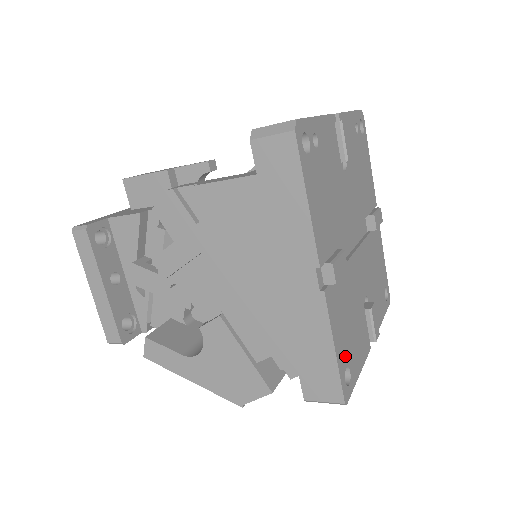
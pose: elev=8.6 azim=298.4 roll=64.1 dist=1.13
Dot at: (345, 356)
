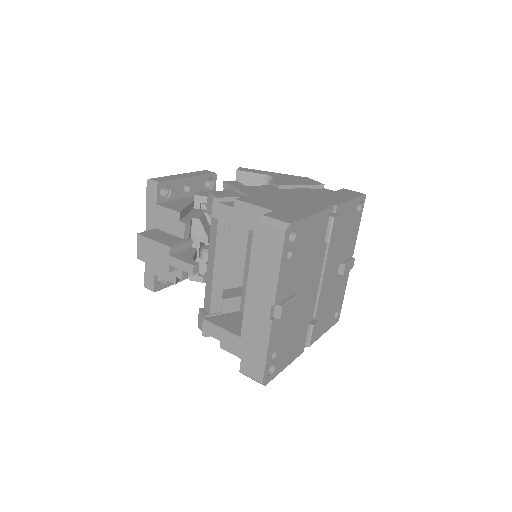
Dot at: (332, 318)
